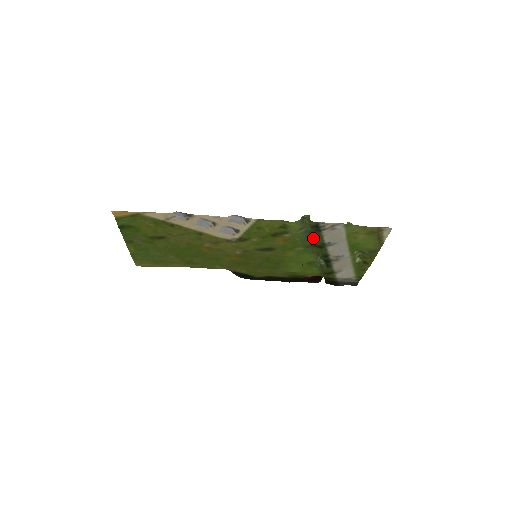
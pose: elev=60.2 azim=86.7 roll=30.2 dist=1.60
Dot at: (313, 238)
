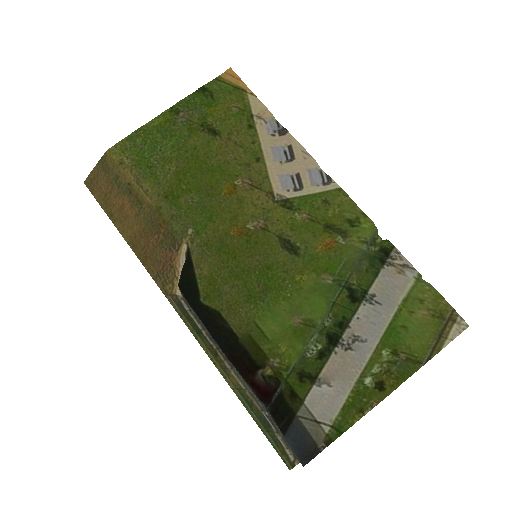
Dot at: (362, 271)
